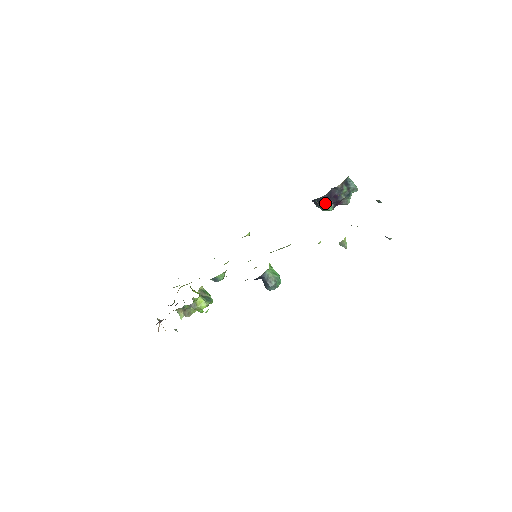
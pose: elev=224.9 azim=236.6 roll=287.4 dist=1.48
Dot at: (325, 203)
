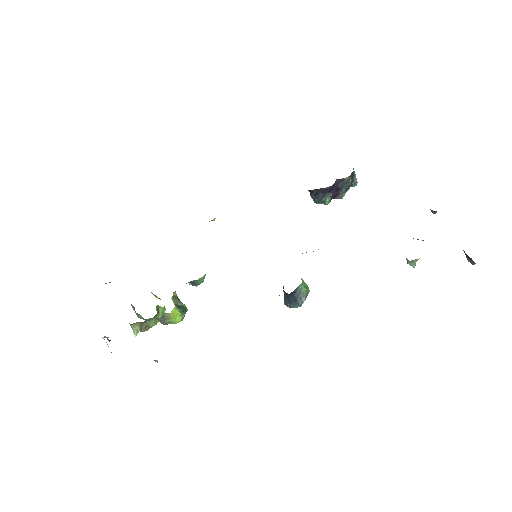
Dot at: (325, 195)
